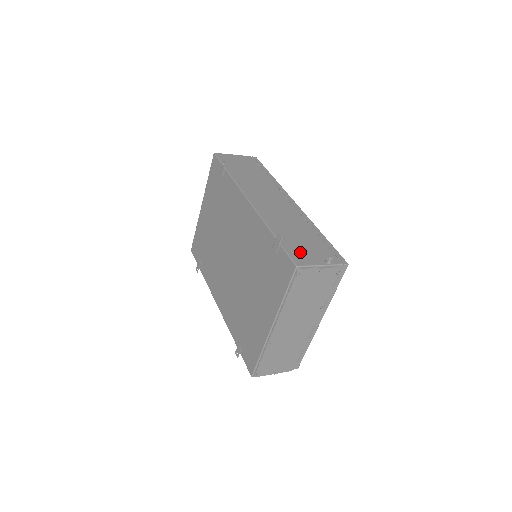
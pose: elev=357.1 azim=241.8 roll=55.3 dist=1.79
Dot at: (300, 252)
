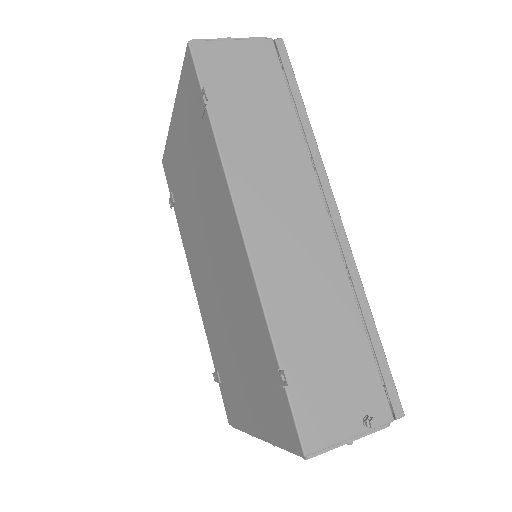
Dot at: (319, 404)
